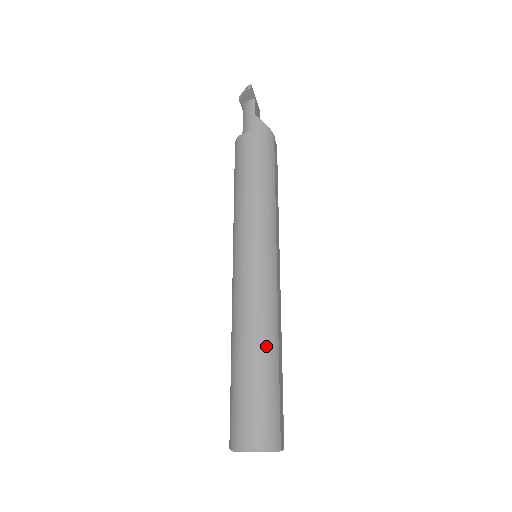
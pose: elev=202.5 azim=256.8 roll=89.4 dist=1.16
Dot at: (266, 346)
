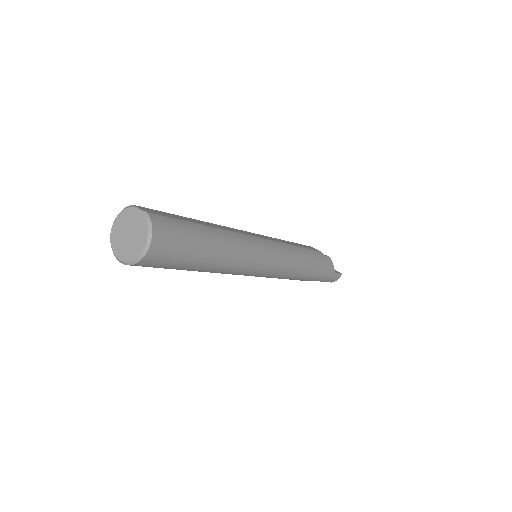
Dot at: occluded
